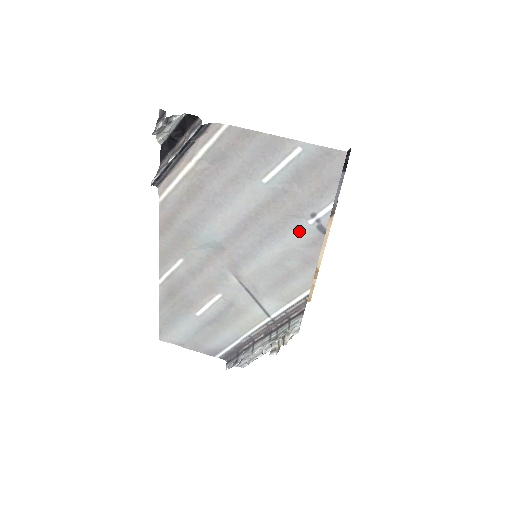
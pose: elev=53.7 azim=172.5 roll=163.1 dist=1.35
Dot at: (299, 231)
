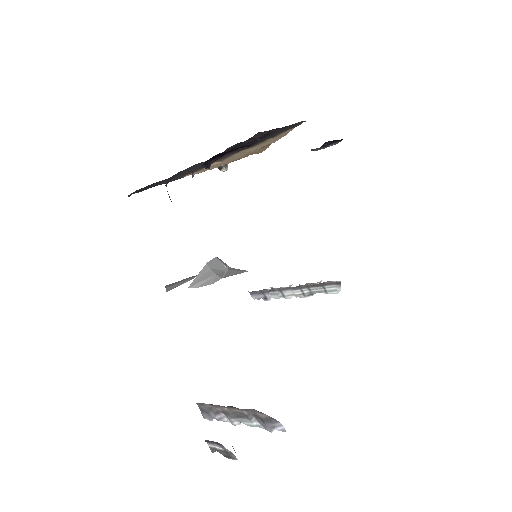
Dot at: occluded
